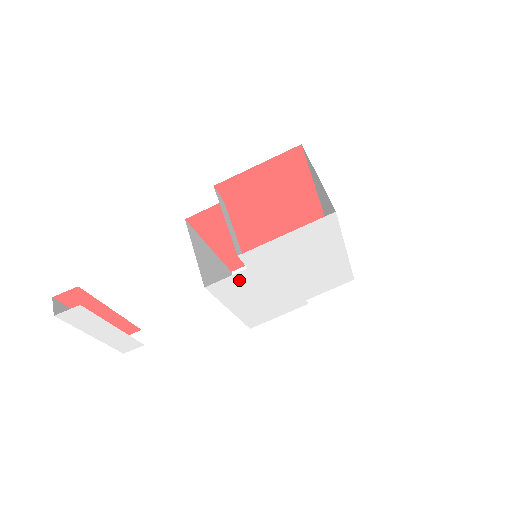
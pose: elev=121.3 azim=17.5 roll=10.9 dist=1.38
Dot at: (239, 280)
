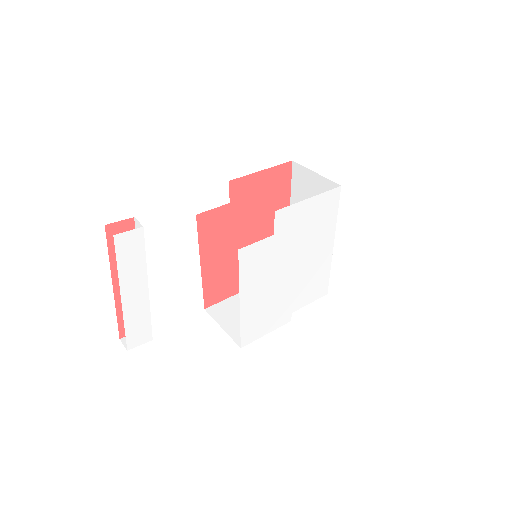
Dot at: (263, 251)
